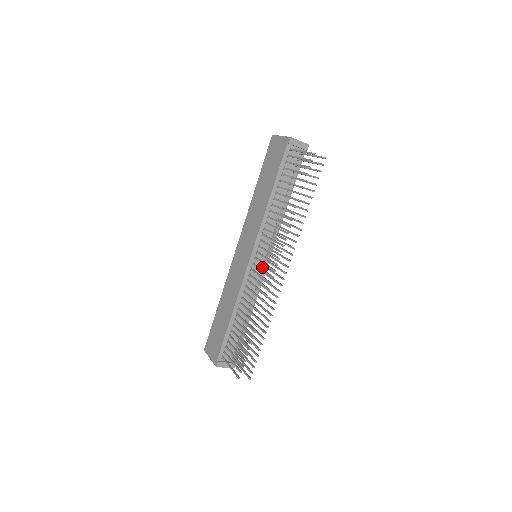
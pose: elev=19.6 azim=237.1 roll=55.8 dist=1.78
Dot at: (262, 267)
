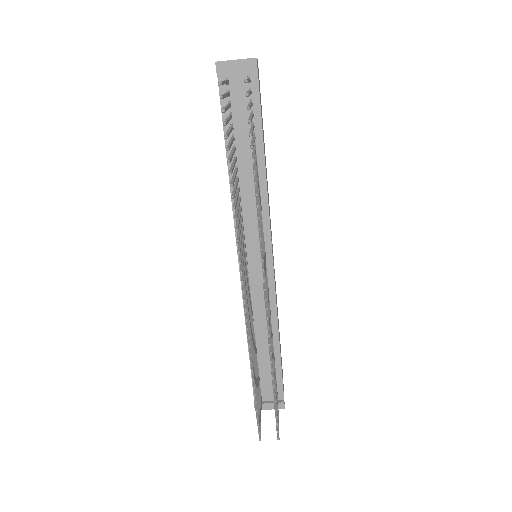
Dot at: occluded
